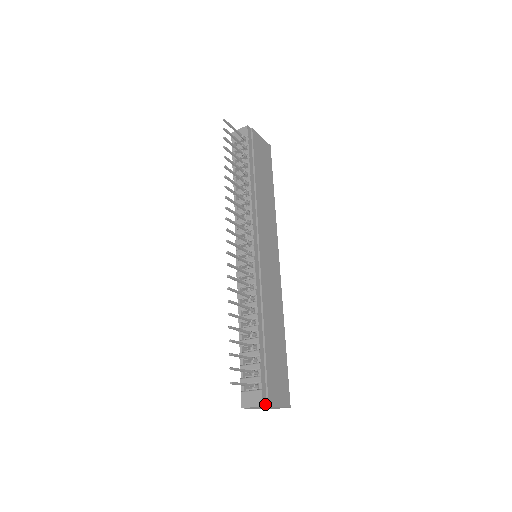
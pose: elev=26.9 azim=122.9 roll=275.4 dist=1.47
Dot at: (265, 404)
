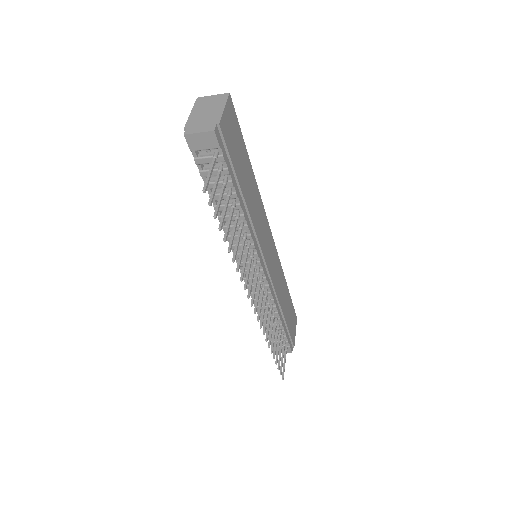
Dot at: (292, 349)
